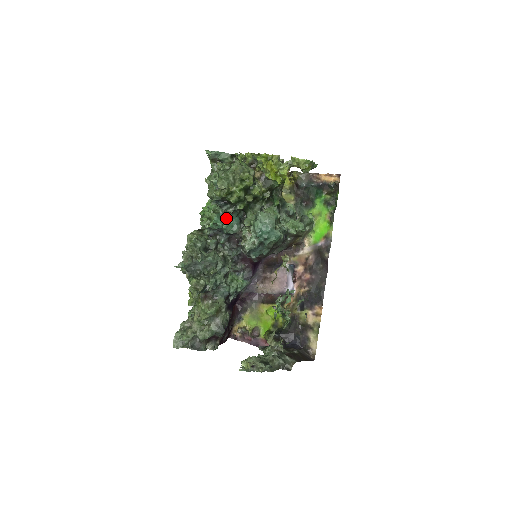
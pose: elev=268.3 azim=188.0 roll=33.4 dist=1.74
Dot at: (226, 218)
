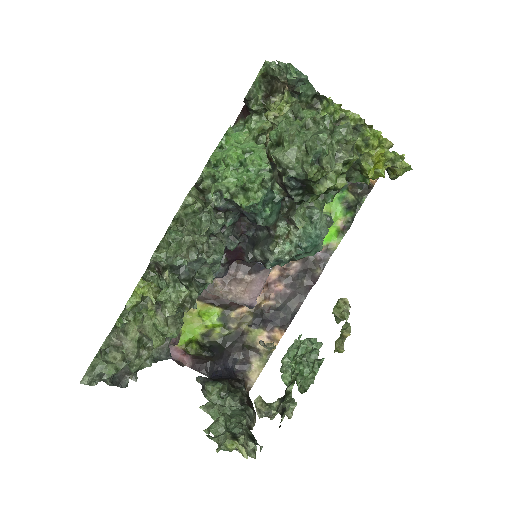
Dot at: (270, 199)
